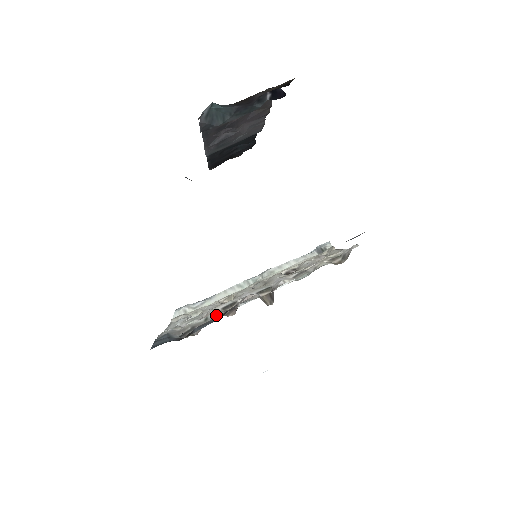
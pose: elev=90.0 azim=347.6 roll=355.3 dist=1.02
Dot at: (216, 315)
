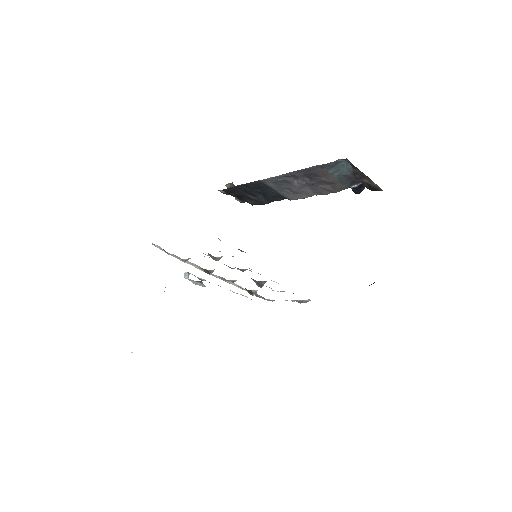
Dot at: occluded
